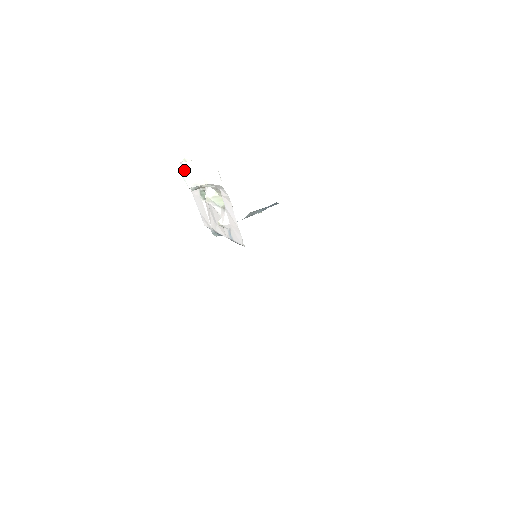
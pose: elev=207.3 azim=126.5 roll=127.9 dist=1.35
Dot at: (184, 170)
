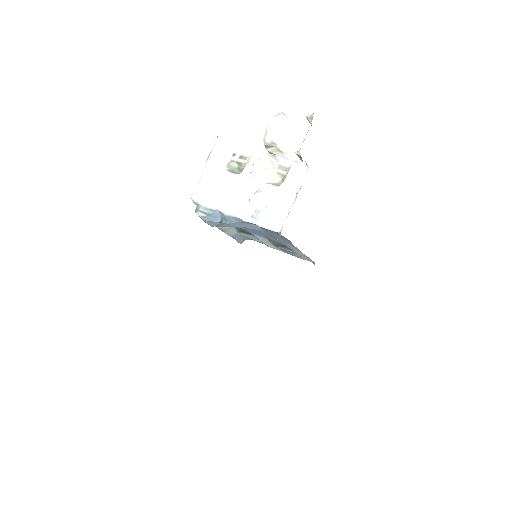
Dot at: (277, 120)
